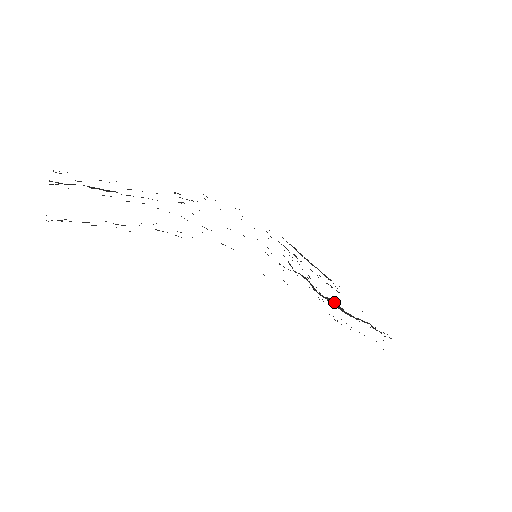
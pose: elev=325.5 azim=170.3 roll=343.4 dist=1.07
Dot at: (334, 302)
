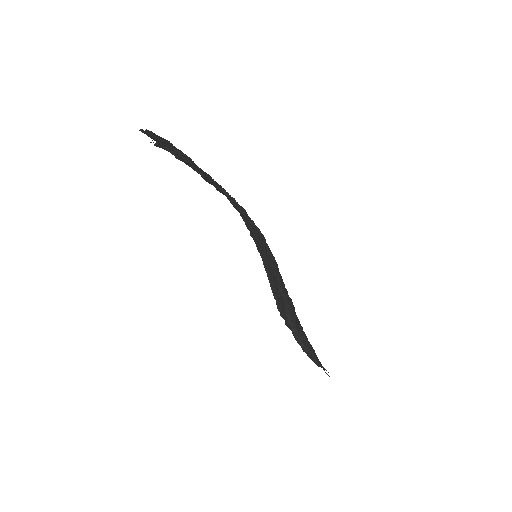
Dot at: (292, 322)
